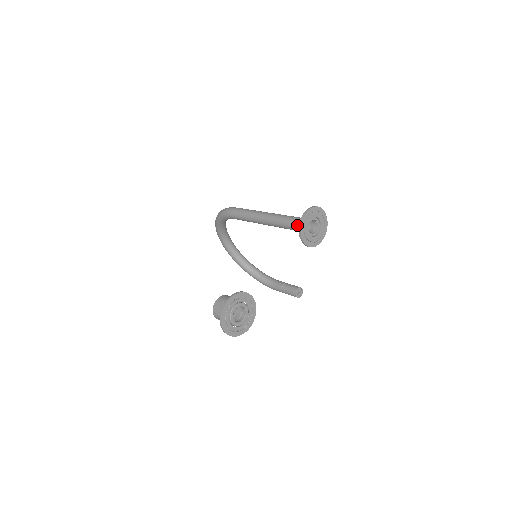
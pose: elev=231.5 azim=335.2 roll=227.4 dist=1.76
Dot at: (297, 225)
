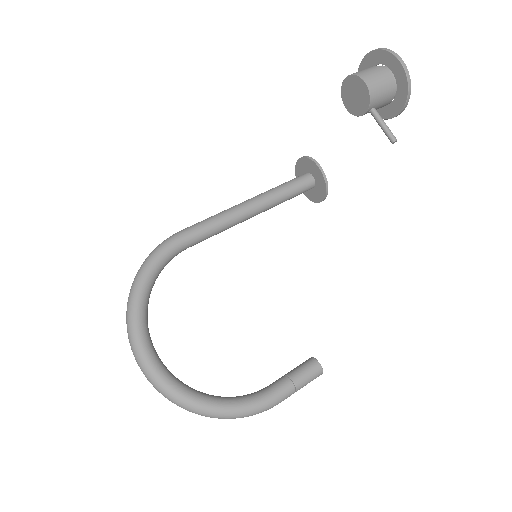
Dot at: (296, 179)
